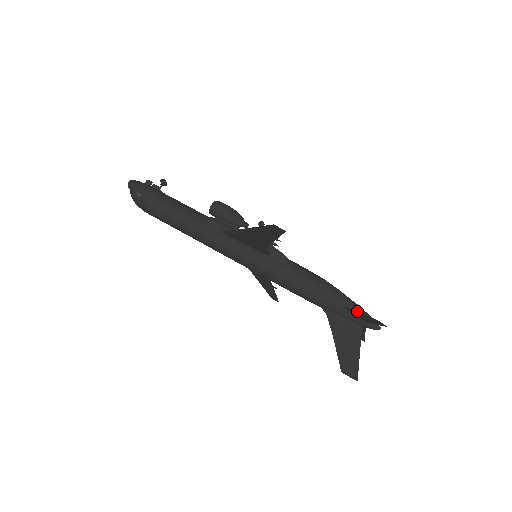
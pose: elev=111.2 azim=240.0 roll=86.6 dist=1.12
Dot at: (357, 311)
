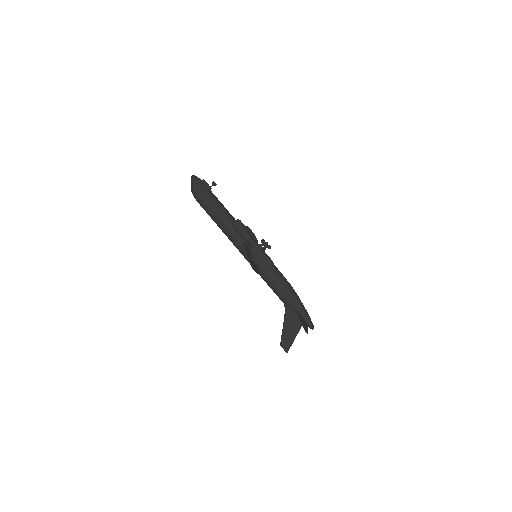
Dot at: (303, 314)
